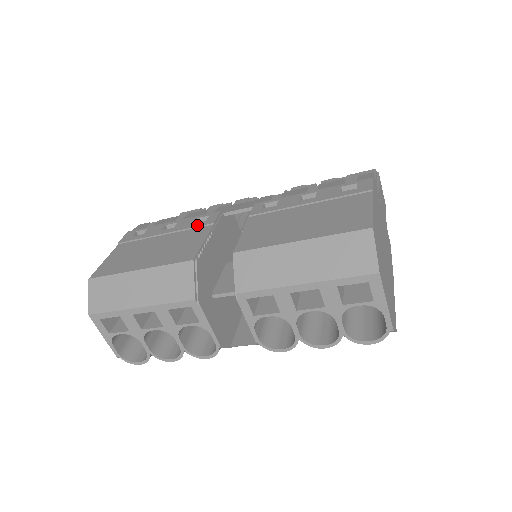
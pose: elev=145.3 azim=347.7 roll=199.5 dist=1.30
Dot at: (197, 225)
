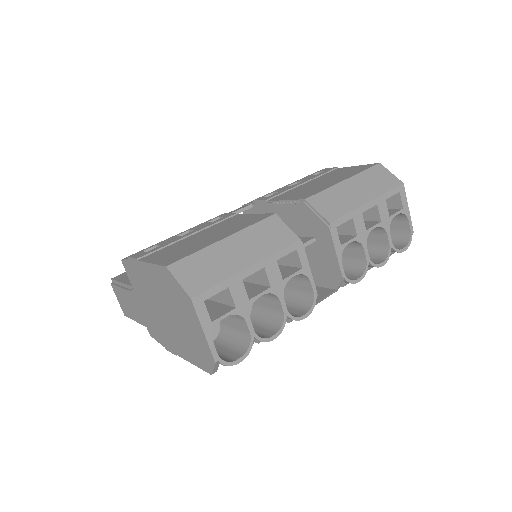
Dot at: (222, 219)
